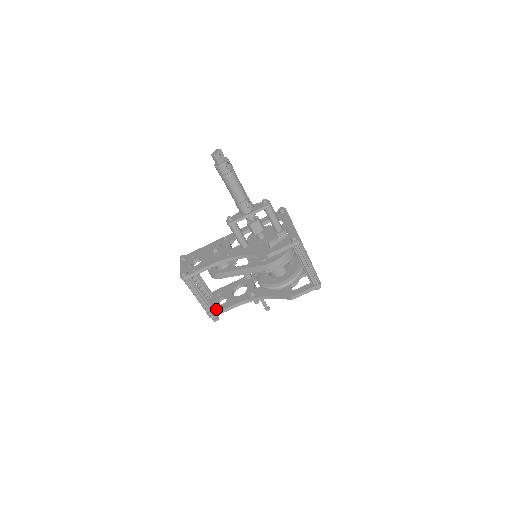
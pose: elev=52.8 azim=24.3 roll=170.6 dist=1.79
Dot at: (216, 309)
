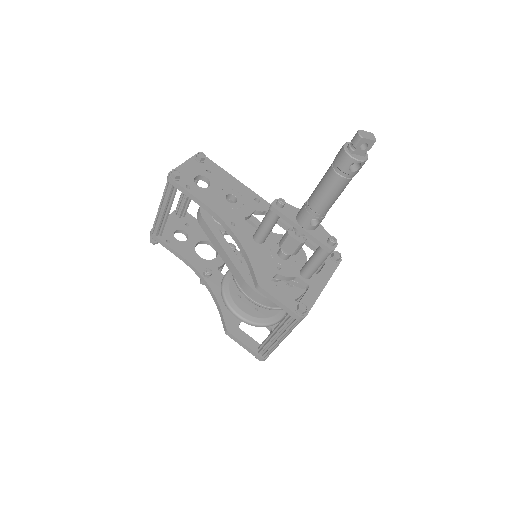
Dot at: (165, 235)
